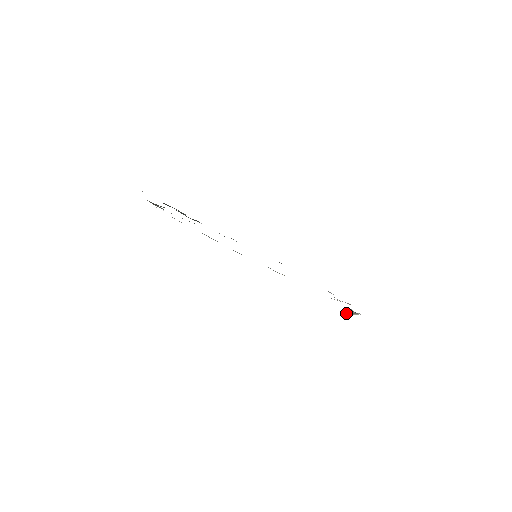
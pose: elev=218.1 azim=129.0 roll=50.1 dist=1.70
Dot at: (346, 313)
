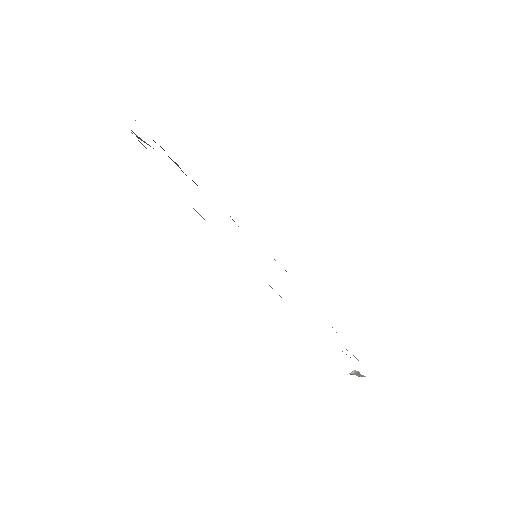
Dot at: (350, 373)
